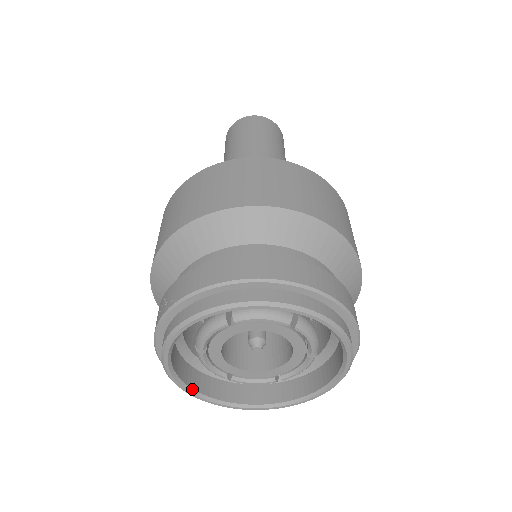
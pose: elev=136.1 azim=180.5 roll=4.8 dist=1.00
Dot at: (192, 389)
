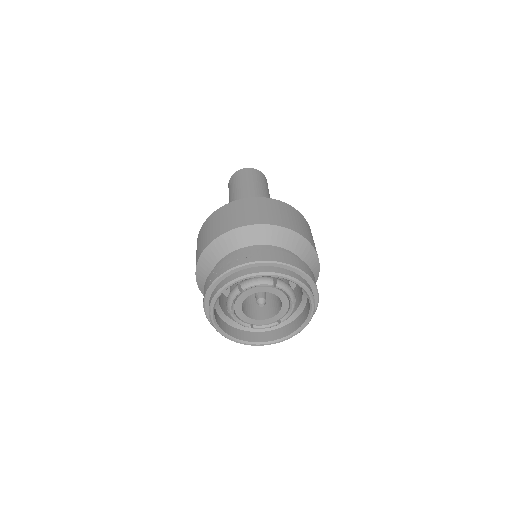
Dot at: (214, 308)
